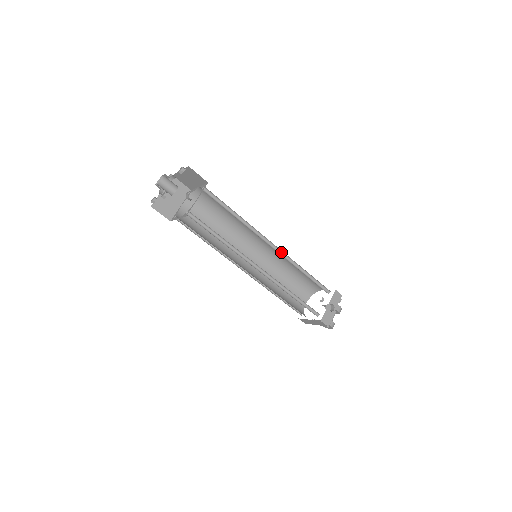
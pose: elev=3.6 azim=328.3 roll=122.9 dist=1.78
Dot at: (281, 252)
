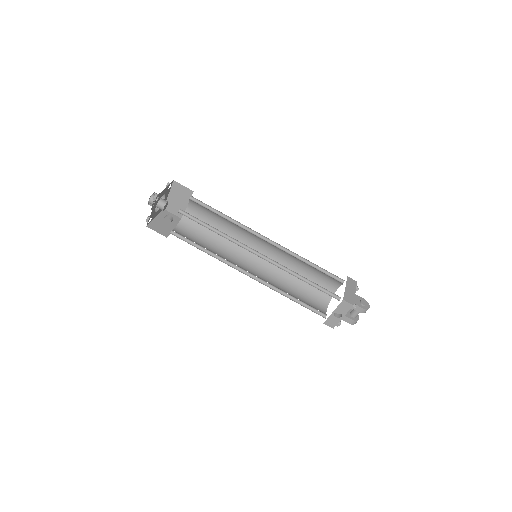
Dot at: occluded
